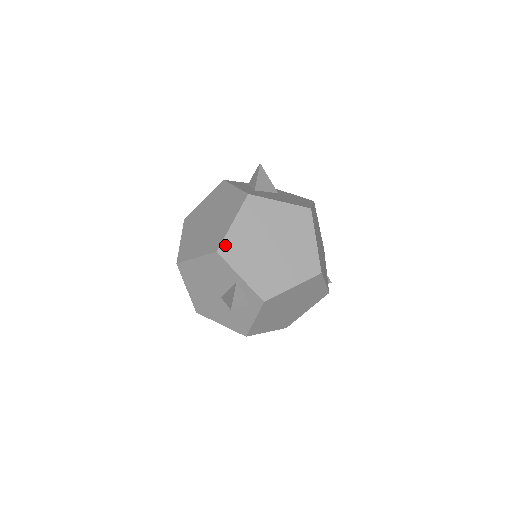
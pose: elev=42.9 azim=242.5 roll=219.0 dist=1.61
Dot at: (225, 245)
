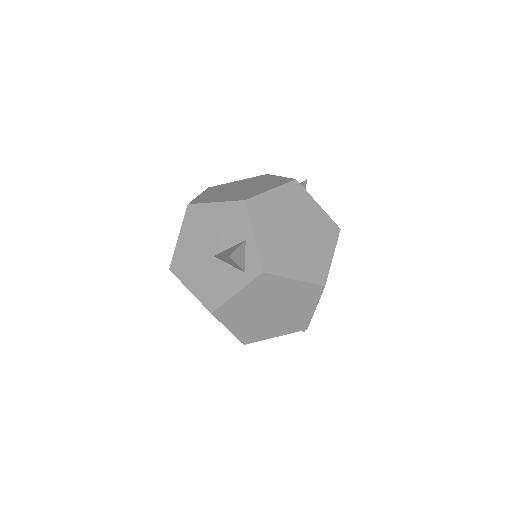
Dot at: (256, 201)
